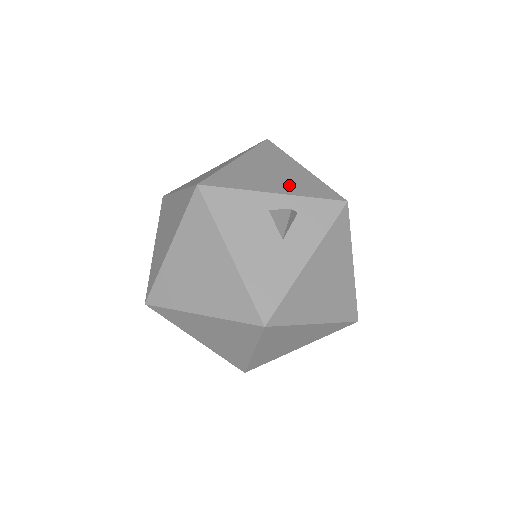
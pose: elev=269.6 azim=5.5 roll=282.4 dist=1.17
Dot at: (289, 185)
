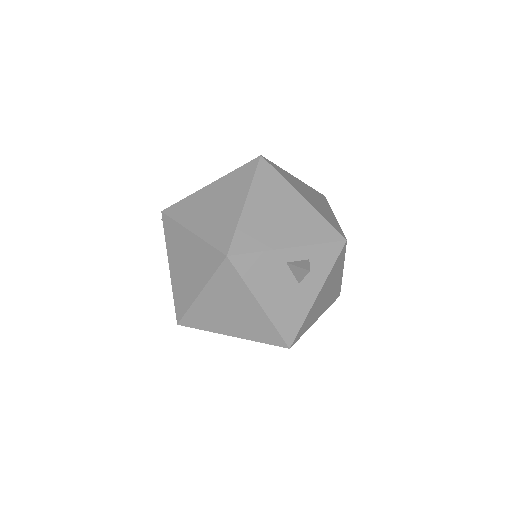
Dot at: (298, 231)
